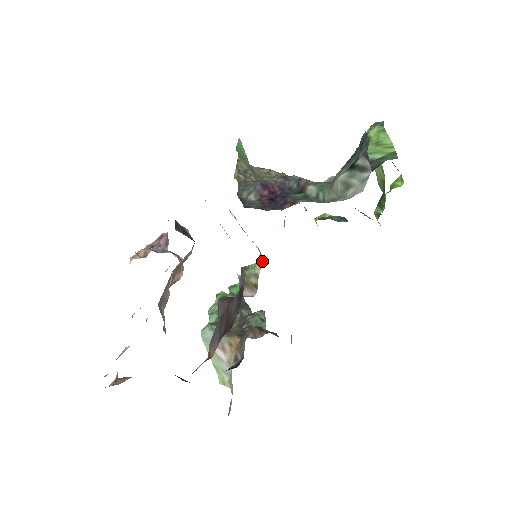
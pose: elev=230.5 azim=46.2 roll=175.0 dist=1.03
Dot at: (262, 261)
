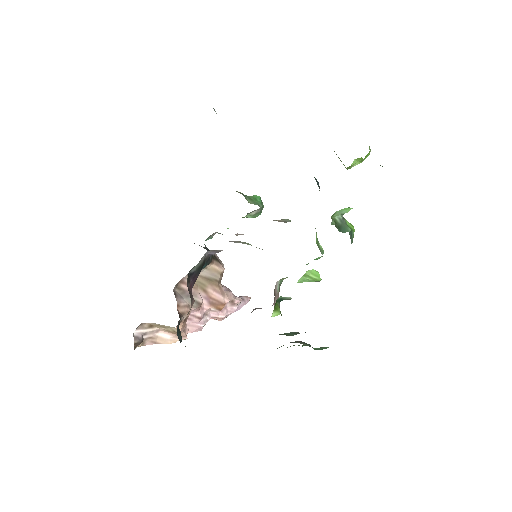
Dot at: occluded
